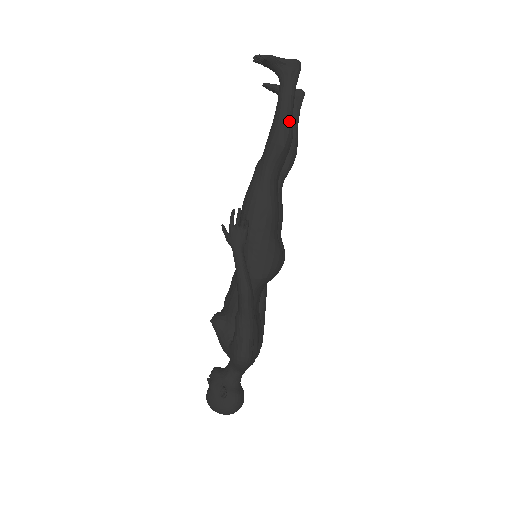
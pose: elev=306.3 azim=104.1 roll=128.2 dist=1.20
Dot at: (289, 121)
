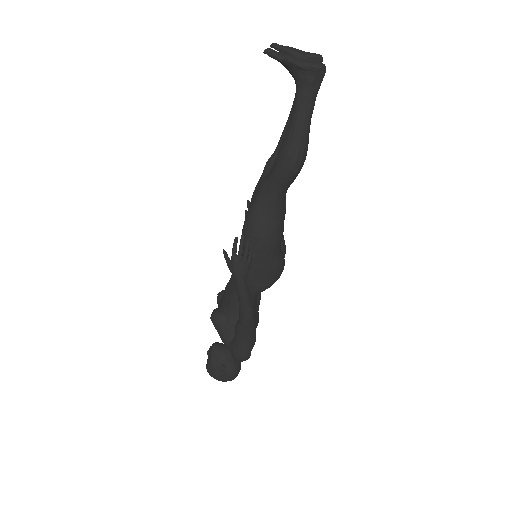
Dot at: (304, 142)
